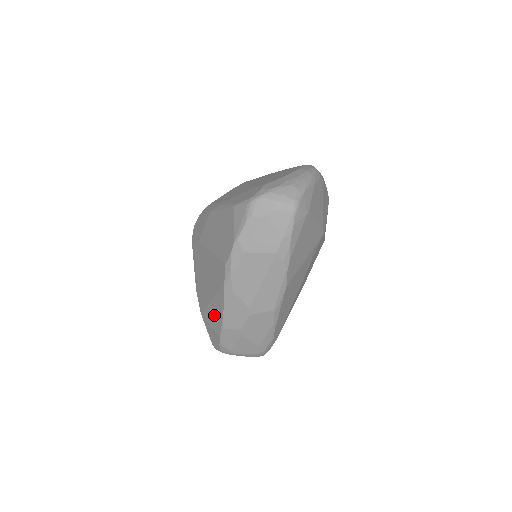
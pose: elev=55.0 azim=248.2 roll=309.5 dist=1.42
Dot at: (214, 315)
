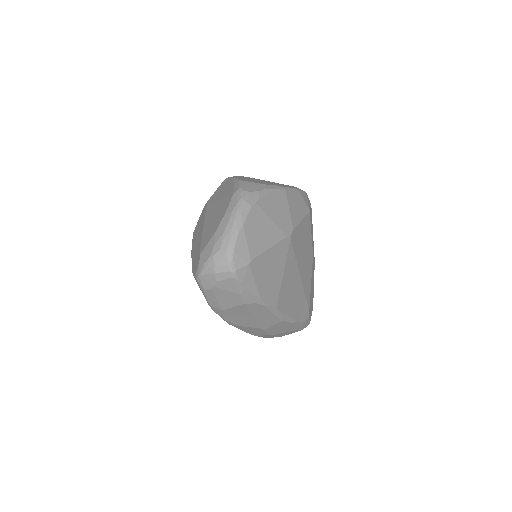
Dot at: occluded
